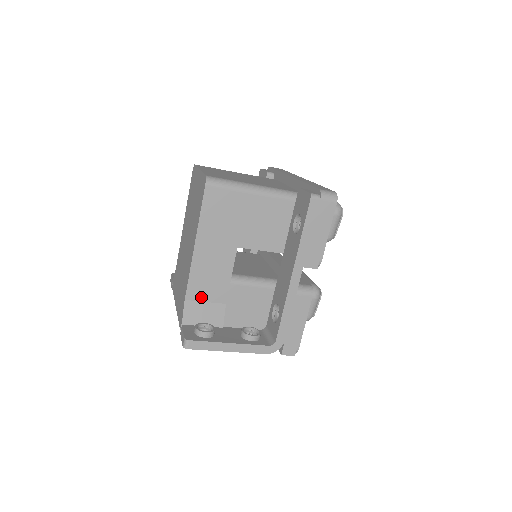
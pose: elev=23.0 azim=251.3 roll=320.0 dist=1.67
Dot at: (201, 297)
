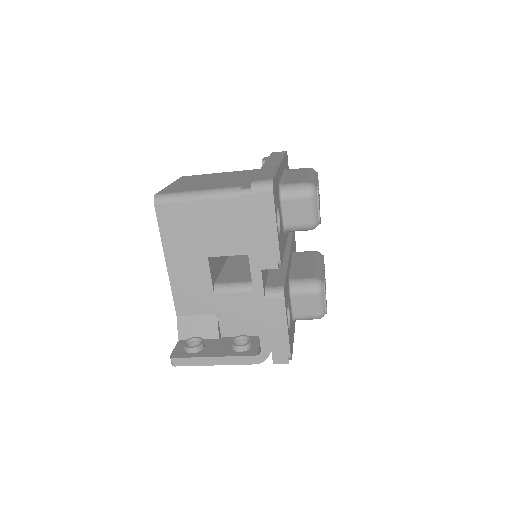
Dot at: (191, 311)
